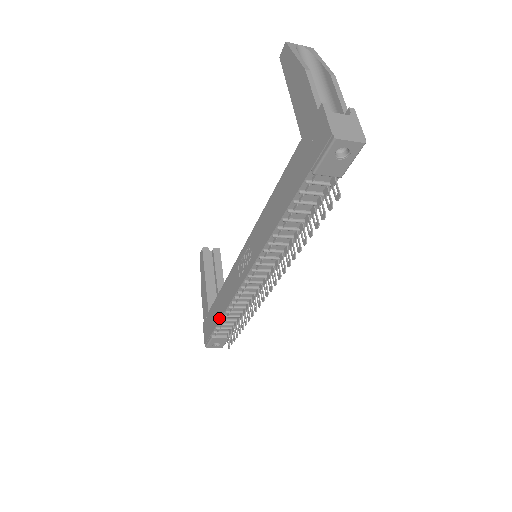
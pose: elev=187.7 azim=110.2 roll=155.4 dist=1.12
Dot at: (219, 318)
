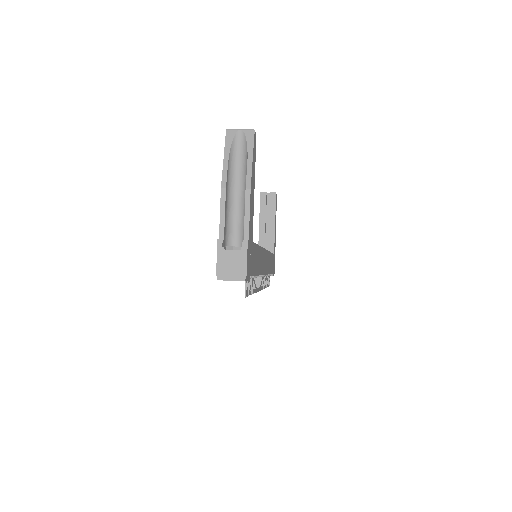
Dot at: occluded
